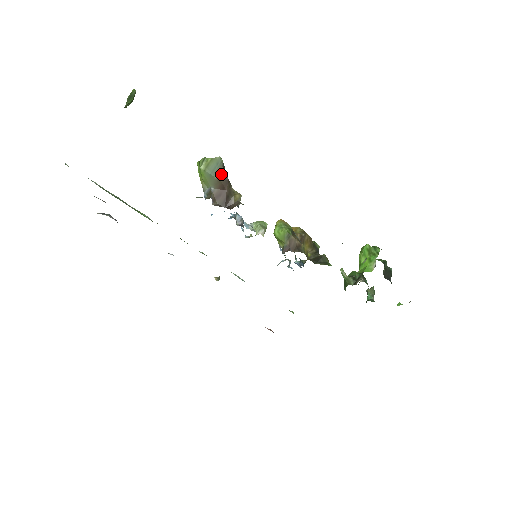
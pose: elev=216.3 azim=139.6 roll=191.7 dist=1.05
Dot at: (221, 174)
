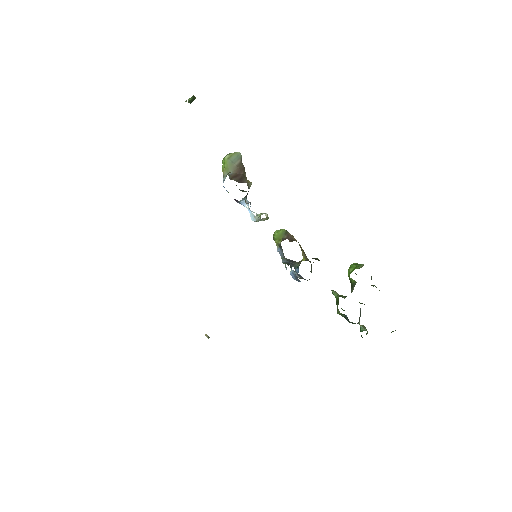
Dot at: (239, 163)
